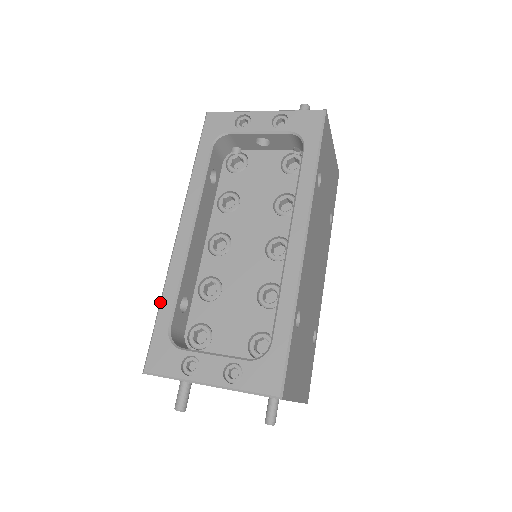
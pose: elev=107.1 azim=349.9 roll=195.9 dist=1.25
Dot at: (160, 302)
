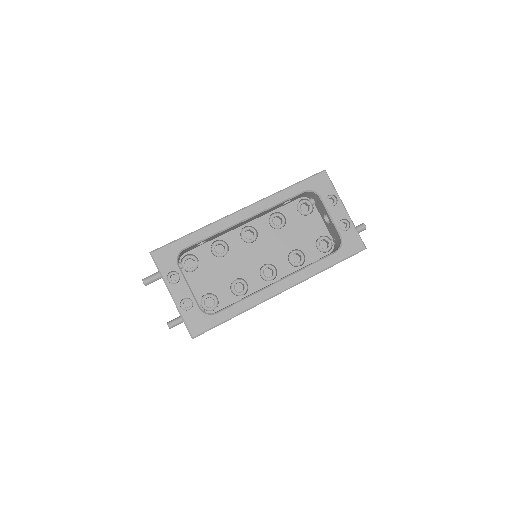
Dot at: (194, 232)
